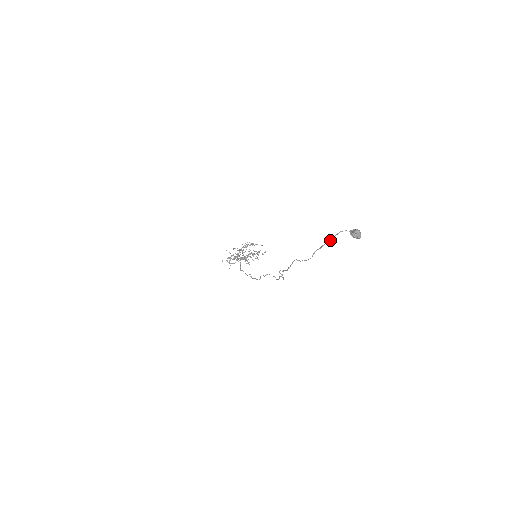
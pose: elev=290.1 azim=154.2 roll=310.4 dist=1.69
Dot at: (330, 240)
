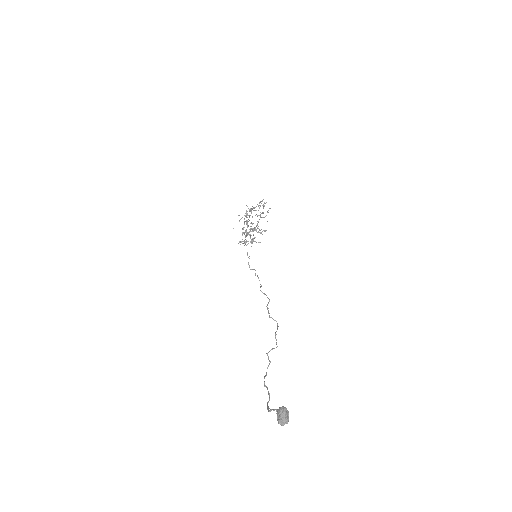
Dot at: occluded
